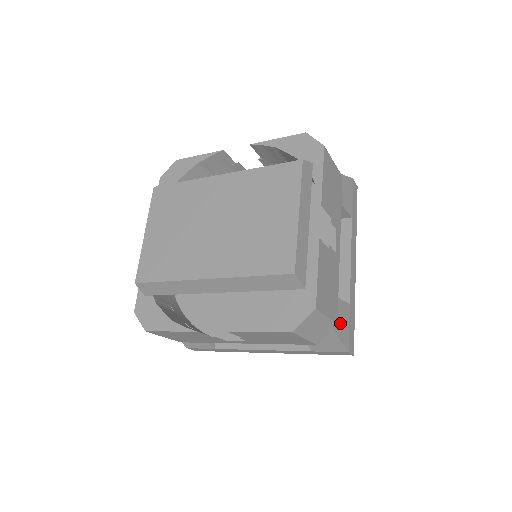
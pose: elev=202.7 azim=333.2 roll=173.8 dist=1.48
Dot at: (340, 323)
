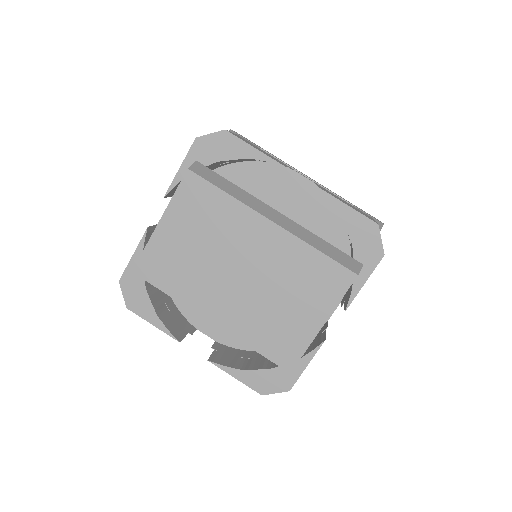
Dot at: occluded
